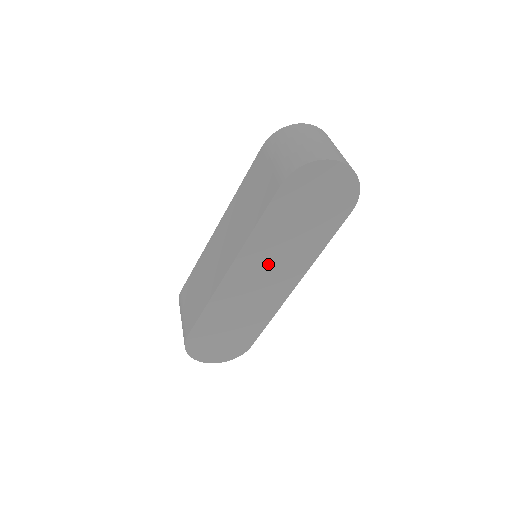
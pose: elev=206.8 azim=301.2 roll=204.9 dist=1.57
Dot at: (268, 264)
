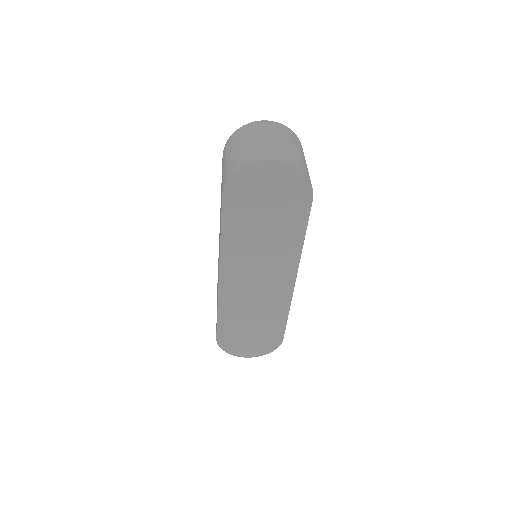
Dot at: (254, 266)
